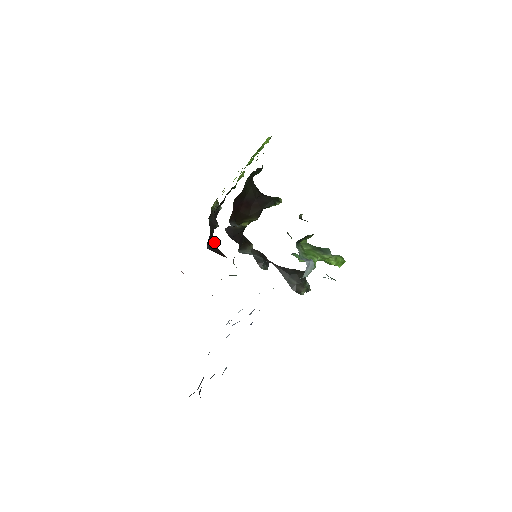
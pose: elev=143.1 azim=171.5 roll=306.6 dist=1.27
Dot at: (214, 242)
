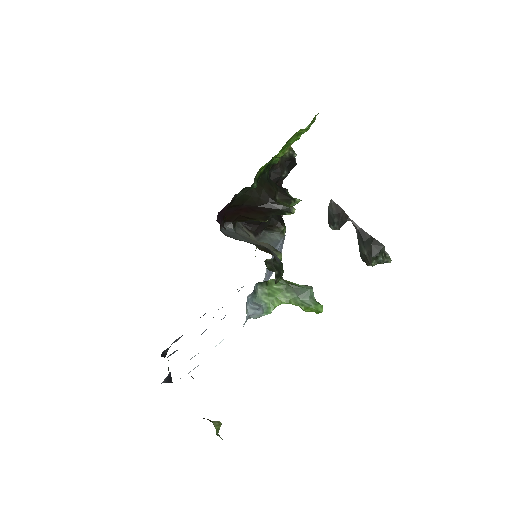
Dot at: occluded
